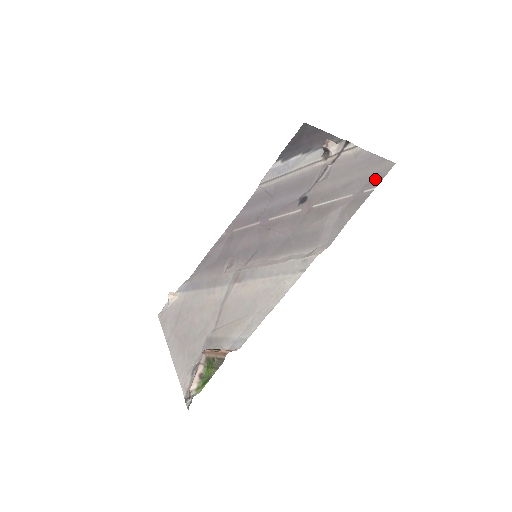
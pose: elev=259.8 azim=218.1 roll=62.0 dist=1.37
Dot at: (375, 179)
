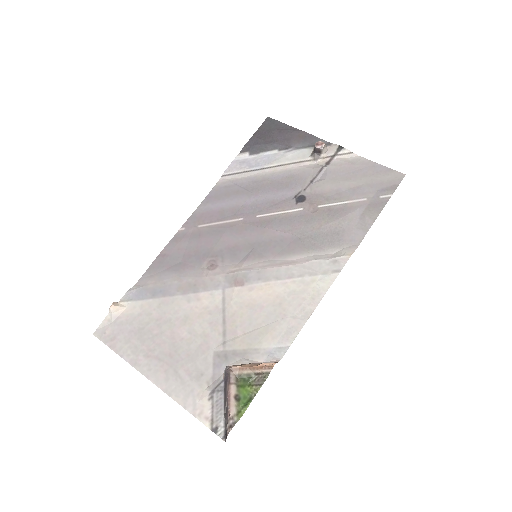
Dot at: (388, 186)
